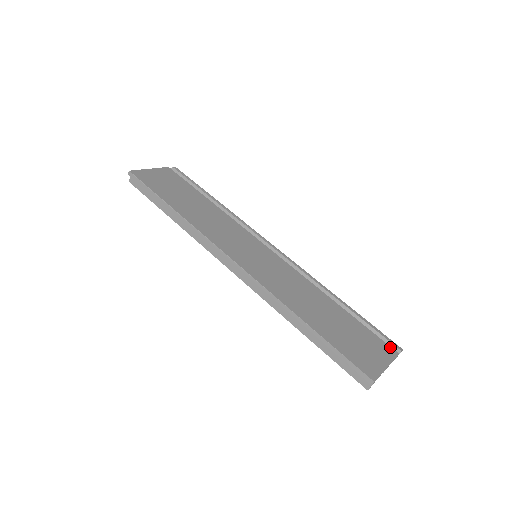
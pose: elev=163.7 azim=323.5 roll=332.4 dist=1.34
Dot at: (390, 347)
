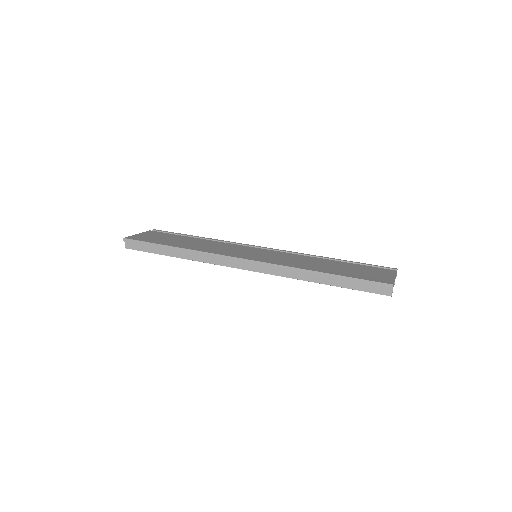
Dot at: (388, 269)
